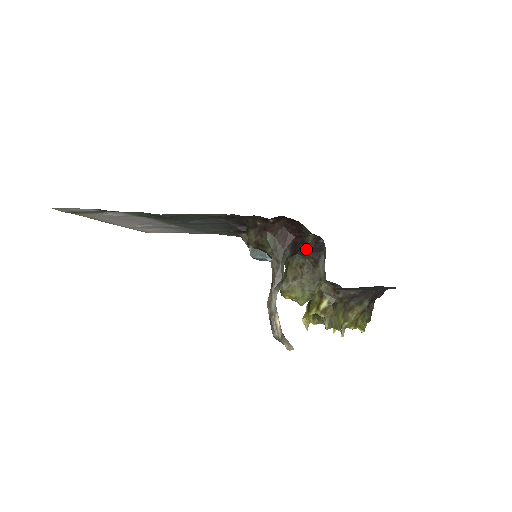
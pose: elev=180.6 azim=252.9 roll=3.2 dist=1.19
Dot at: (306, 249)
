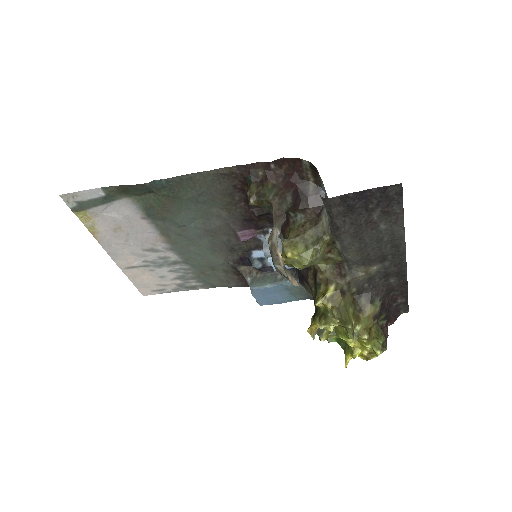
Dot at: (307, 202)
